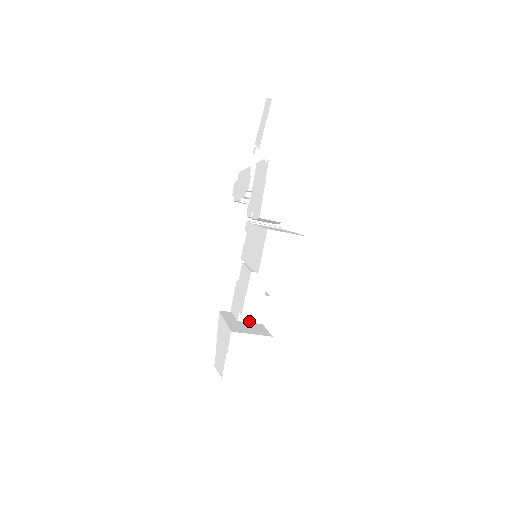
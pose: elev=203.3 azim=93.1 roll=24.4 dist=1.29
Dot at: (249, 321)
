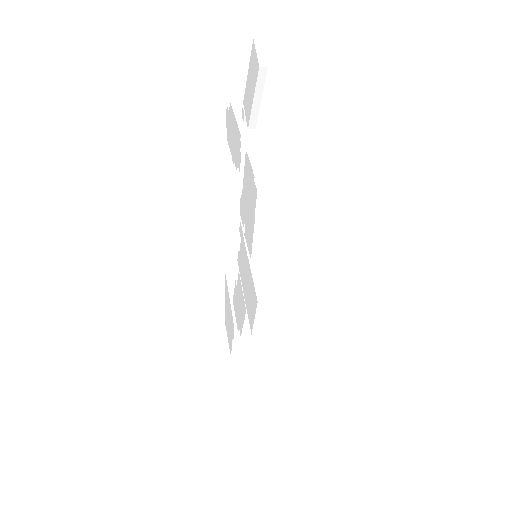
Dot at: occluded
